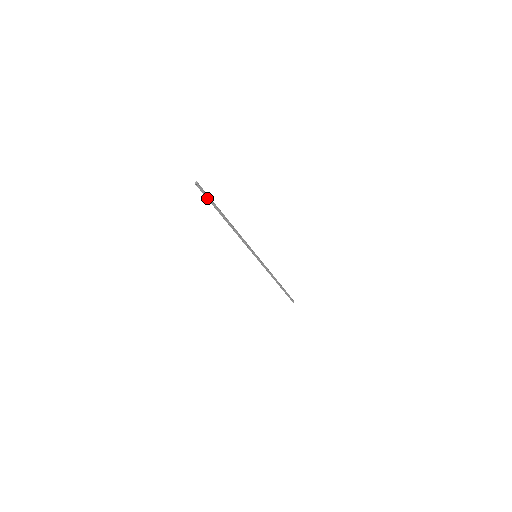
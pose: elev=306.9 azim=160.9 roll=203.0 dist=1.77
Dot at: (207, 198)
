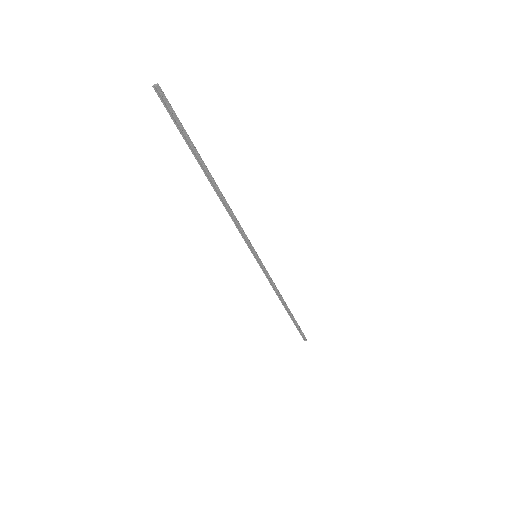
Dot at: (177, 124)
